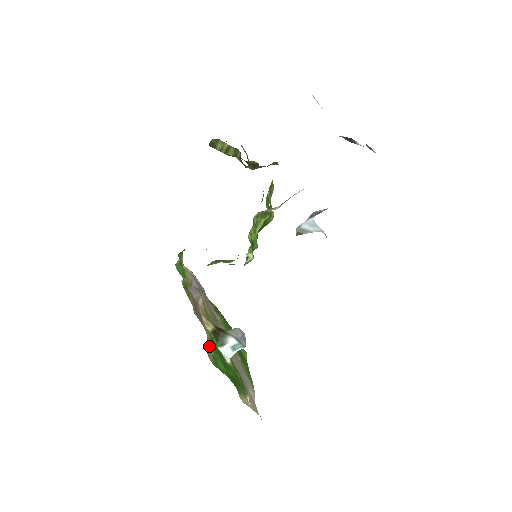
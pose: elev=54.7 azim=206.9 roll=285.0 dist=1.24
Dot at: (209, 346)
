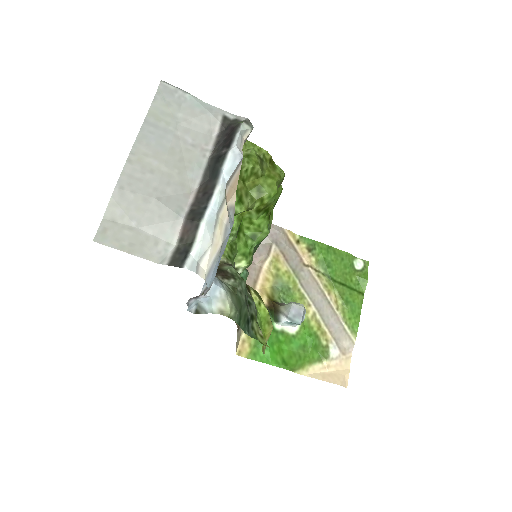
Dot at: (247, 337)
